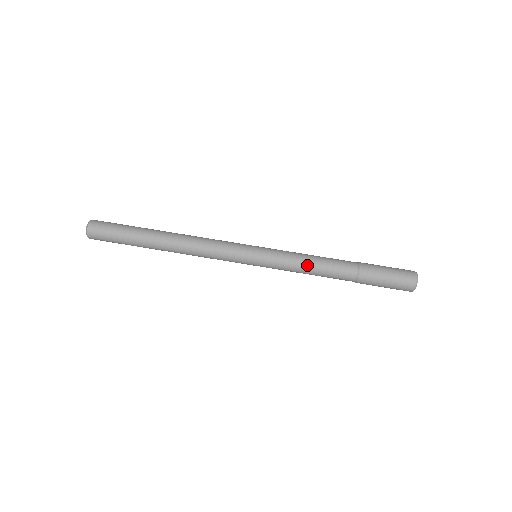
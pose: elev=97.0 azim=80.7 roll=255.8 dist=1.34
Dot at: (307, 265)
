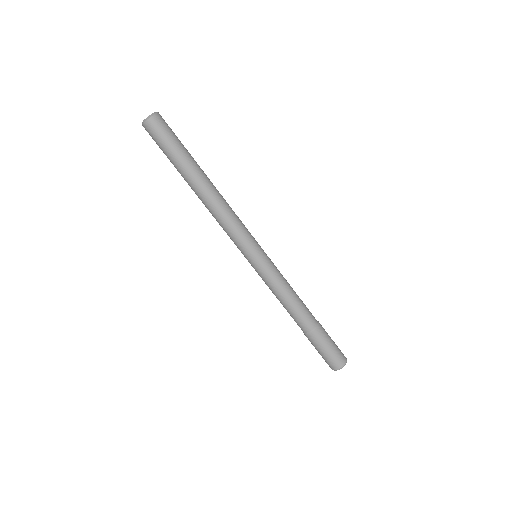
Dot at: (277, 298)
